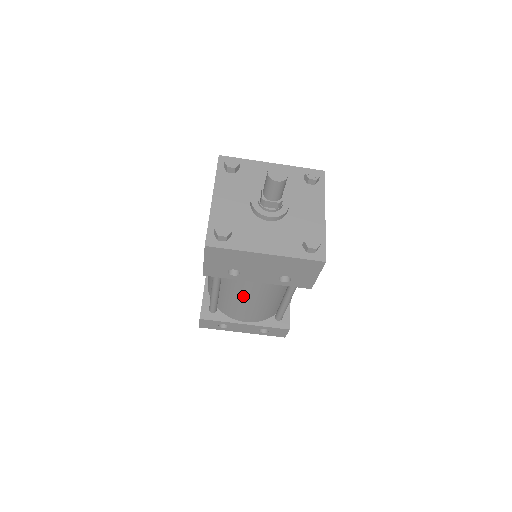
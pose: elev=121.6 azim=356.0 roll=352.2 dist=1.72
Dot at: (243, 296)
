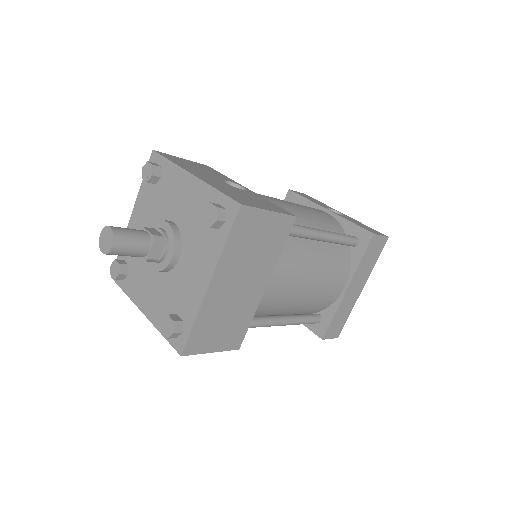
Dot at: occluded
